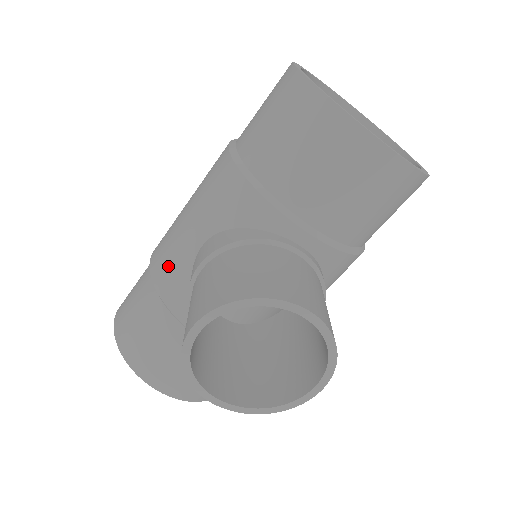
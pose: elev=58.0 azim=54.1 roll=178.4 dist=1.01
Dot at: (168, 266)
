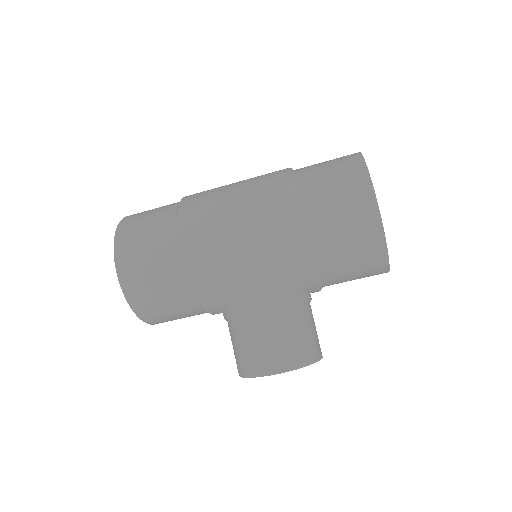
Dot at: (213, 283)
